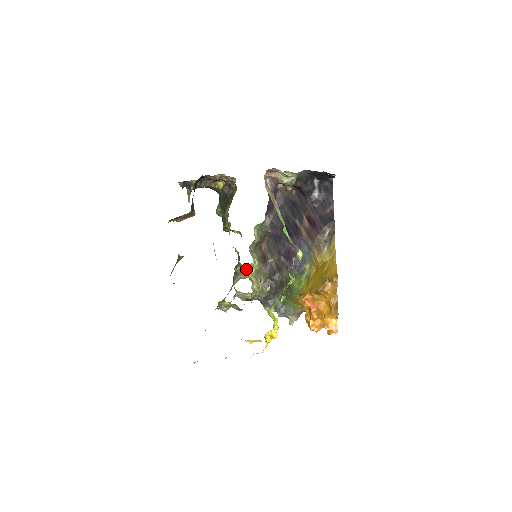
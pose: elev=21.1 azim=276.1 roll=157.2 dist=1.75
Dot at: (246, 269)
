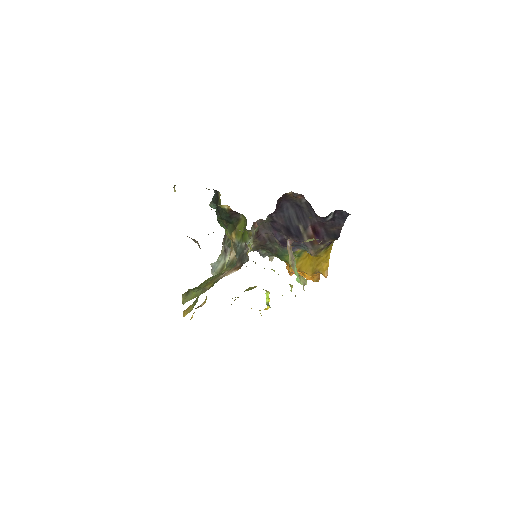
Dot at: occluded
